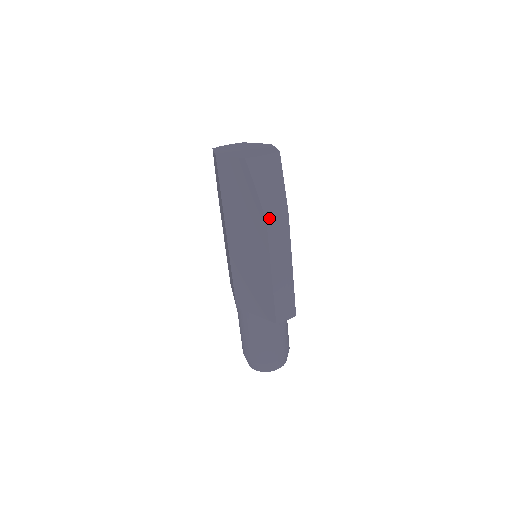
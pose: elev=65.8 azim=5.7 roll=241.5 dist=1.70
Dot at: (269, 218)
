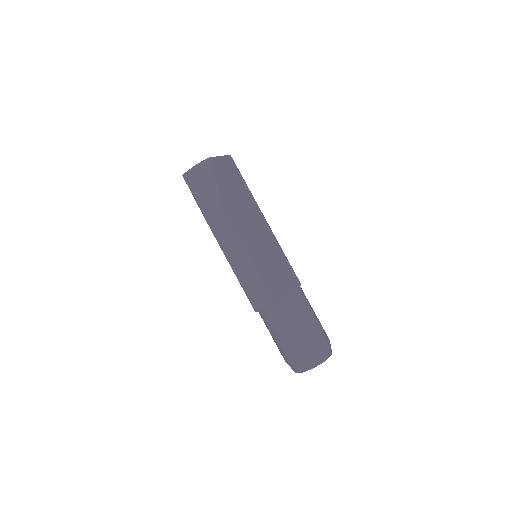
Dot at: (206, 215)
